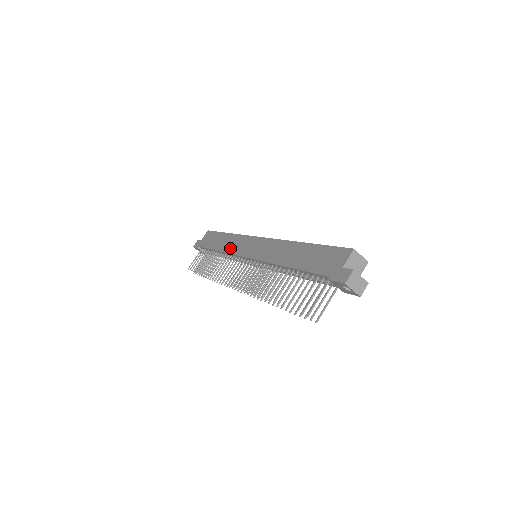
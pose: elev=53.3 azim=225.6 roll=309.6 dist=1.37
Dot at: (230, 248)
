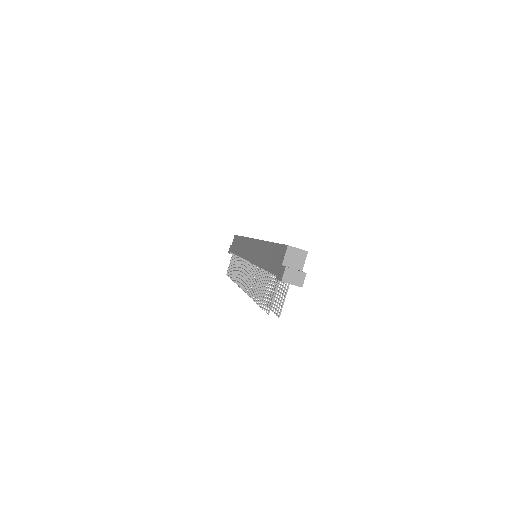
Dot at: (241, 252)
